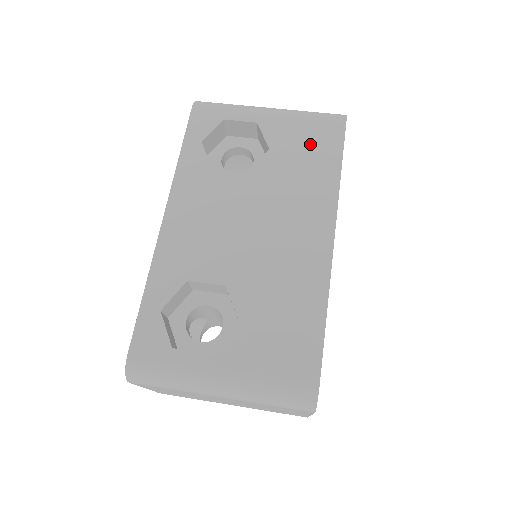
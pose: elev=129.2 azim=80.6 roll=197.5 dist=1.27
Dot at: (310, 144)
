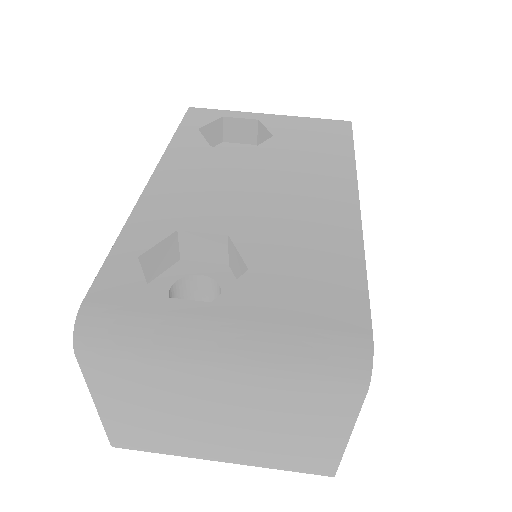
Dot at: (317, 134)
